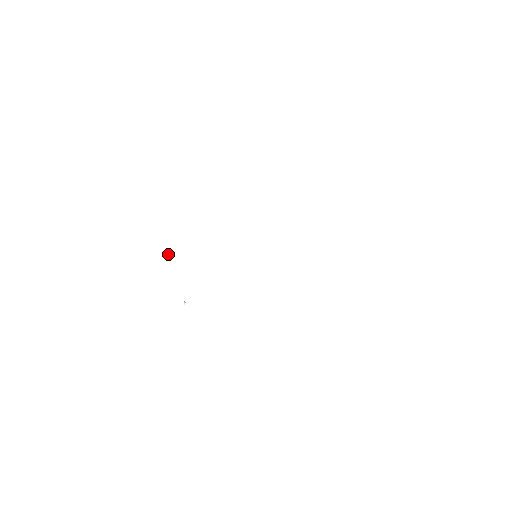
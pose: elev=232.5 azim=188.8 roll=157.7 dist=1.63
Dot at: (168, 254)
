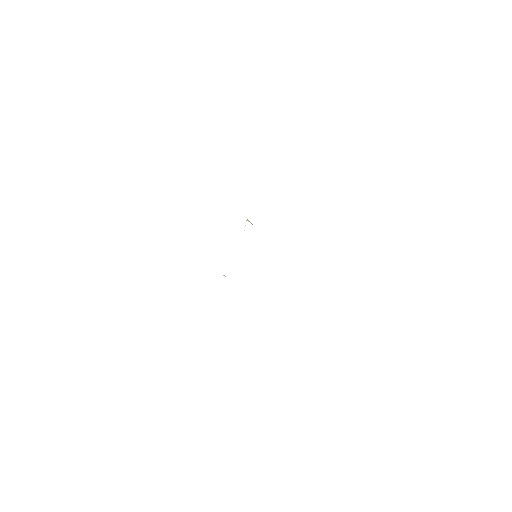
Dot at: (248, 224)
